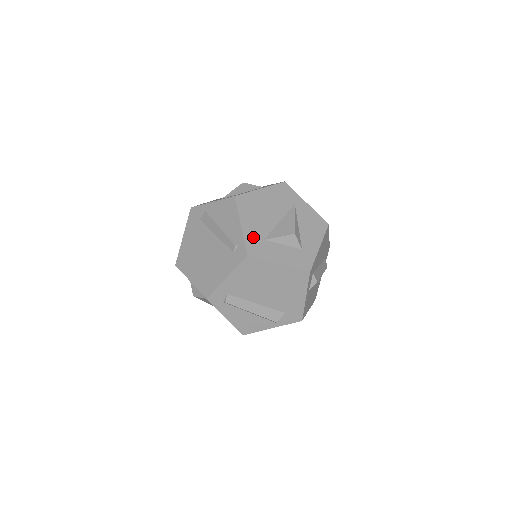
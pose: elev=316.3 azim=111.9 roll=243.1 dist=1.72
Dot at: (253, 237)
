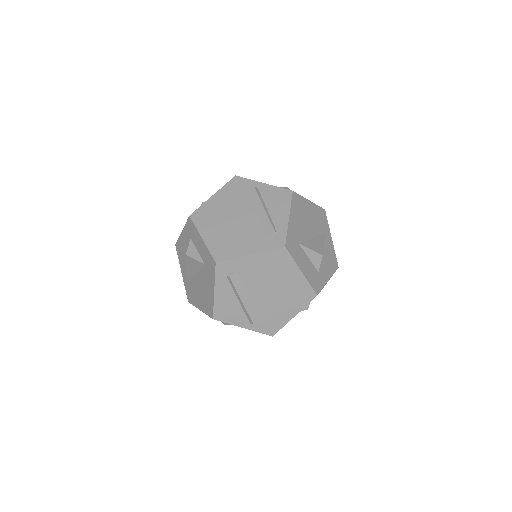
Dot at: (293, 235)
